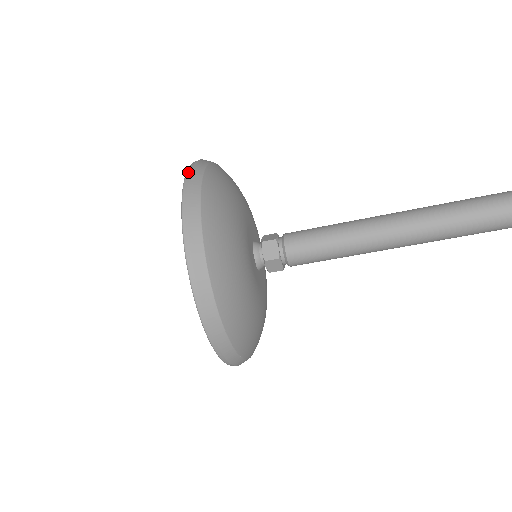
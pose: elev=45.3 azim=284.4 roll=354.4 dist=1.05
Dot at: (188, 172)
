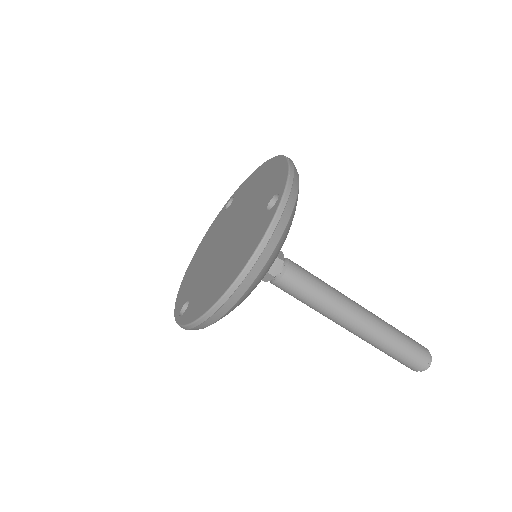
Dot at: (291, 178)
